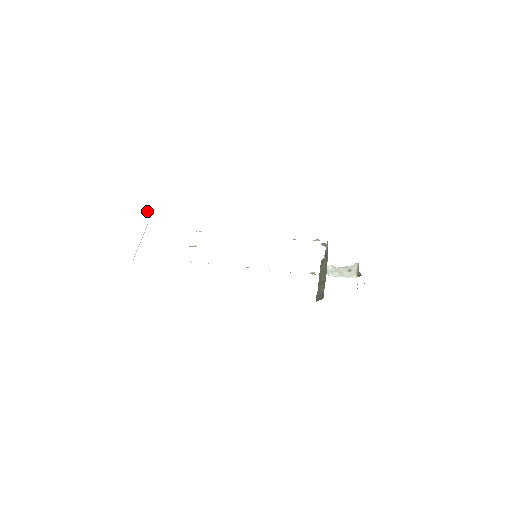
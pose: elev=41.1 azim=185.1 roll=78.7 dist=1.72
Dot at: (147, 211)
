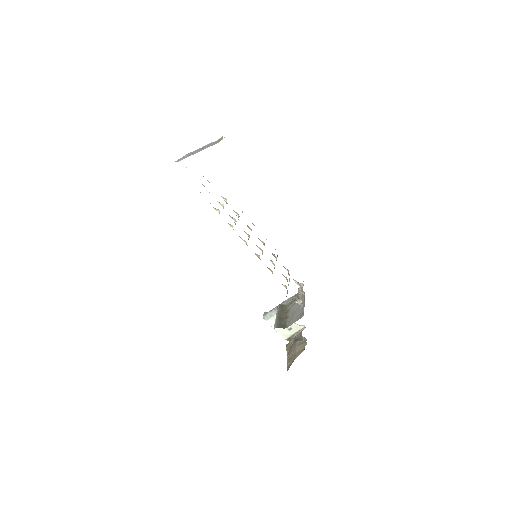
Dot at: (207, 144)
